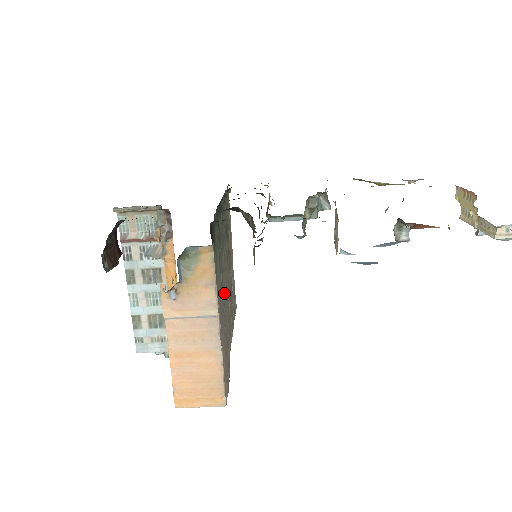
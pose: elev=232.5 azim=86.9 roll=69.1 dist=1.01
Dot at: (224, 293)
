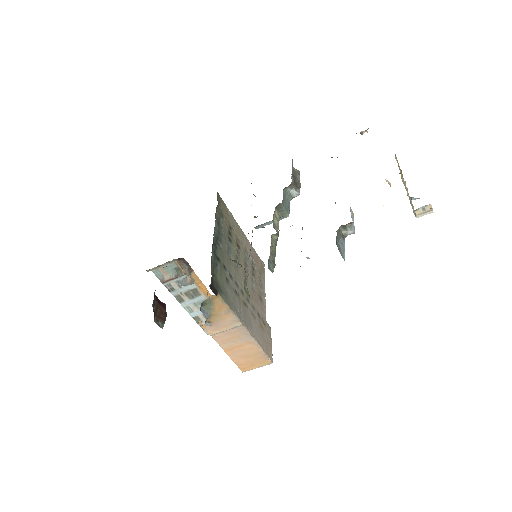
Dot at: (244, 292)
